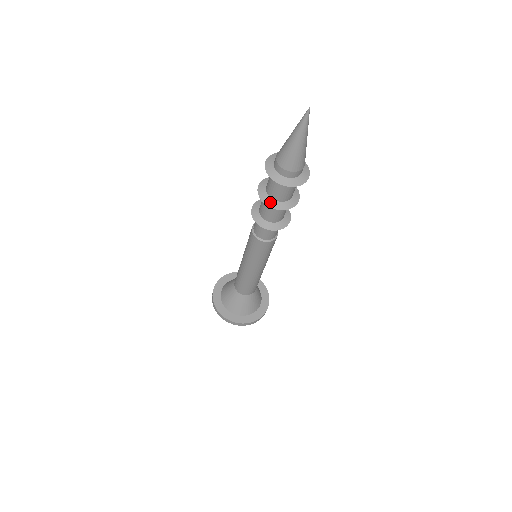
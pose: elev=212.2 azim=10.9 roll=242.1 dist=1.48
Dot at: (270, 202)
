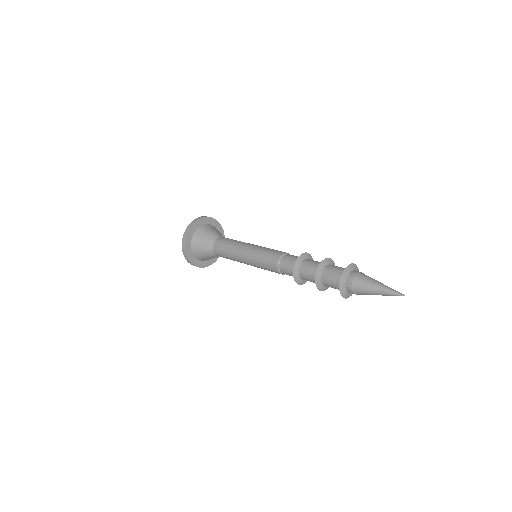
Dot at: (326, 288)
